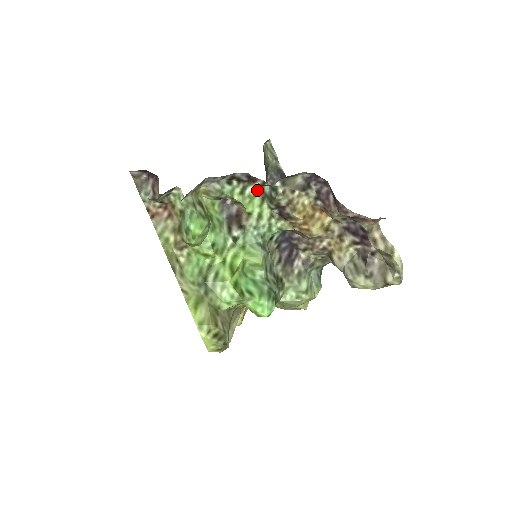
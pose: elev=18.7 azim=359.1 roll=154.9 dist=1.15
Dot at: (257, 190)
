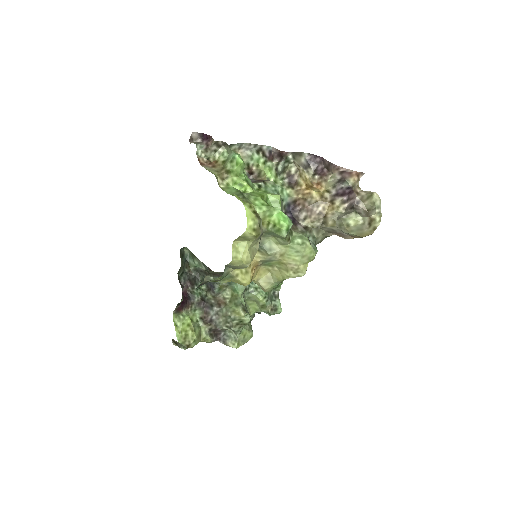
Dot at: (273, 167)
